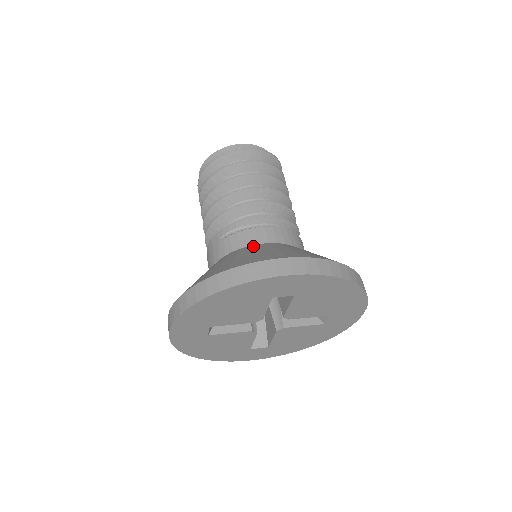
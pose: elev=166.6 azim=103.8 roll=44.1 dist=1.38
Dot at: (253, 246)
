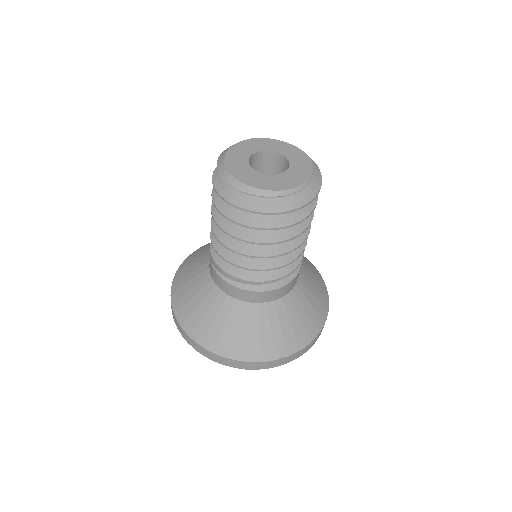
Dot at: (220, 296)
